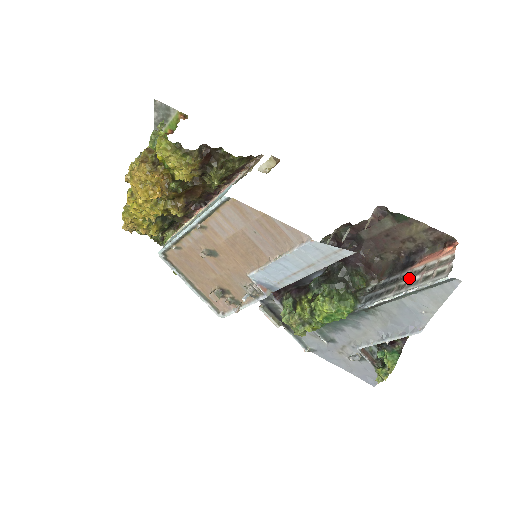
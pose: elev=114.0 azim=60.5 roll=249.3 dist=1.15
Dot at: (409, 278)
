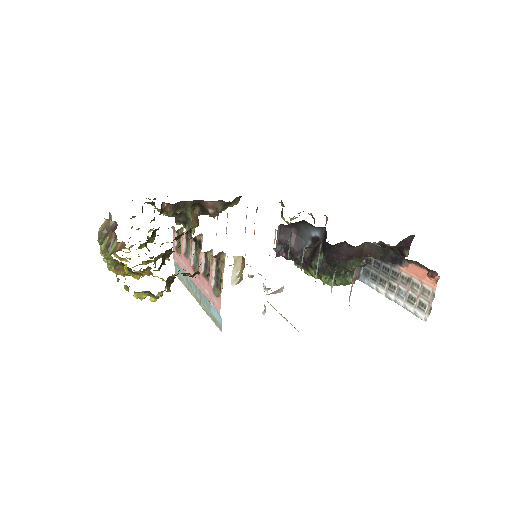
Dot at: (397, 284)
